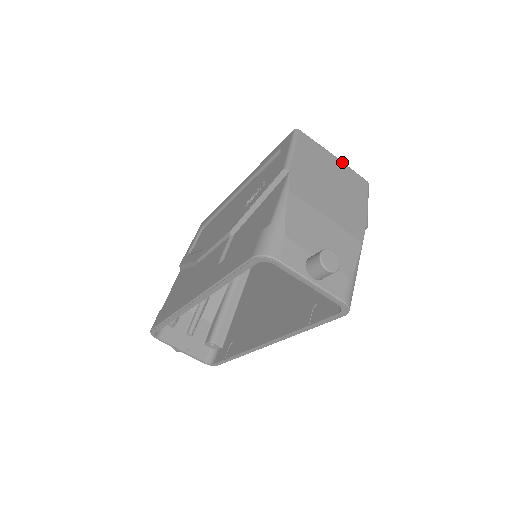
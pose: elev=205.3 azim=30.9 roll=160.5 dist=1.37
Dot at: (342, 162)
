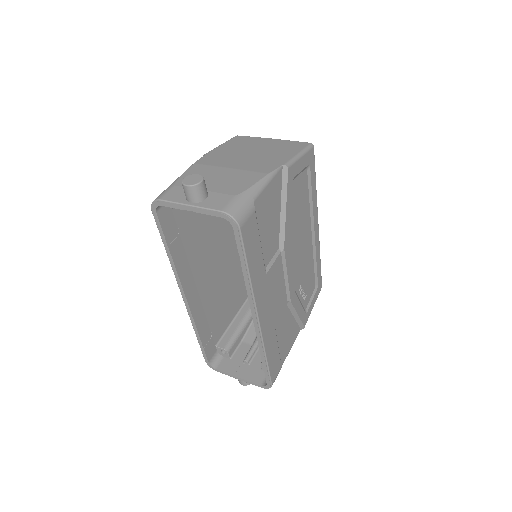
Dot at: (280, 140)
